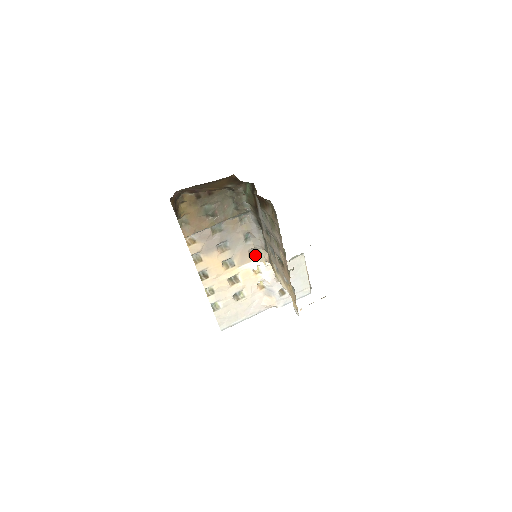
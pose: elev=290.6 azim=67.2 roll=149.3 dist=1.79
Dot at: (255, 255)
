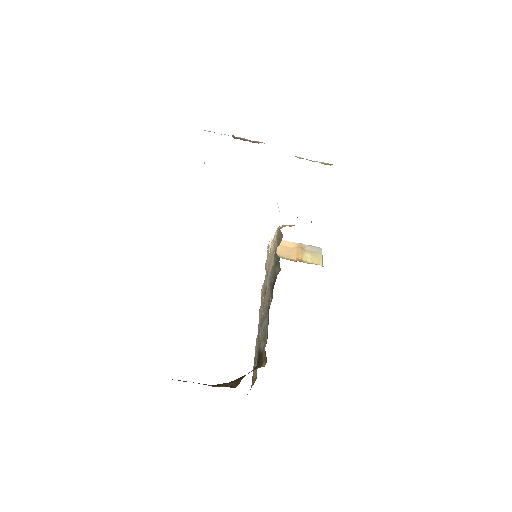
Dot at: occluded
